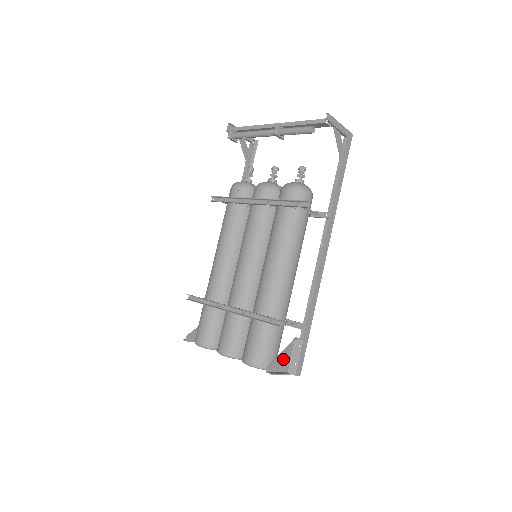
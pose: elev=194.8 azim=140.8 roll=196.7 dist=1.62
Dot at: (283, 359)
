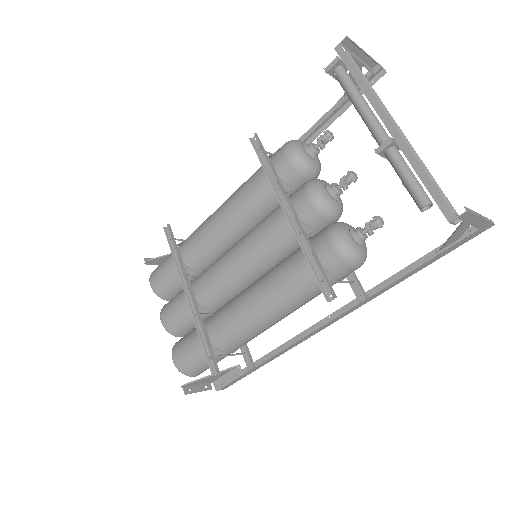
Dot at: (211, 378)
